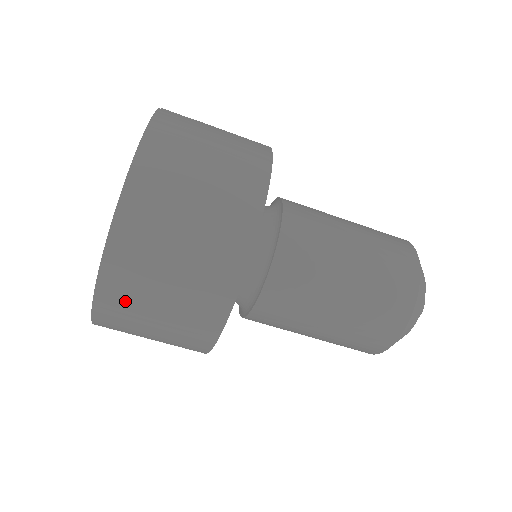
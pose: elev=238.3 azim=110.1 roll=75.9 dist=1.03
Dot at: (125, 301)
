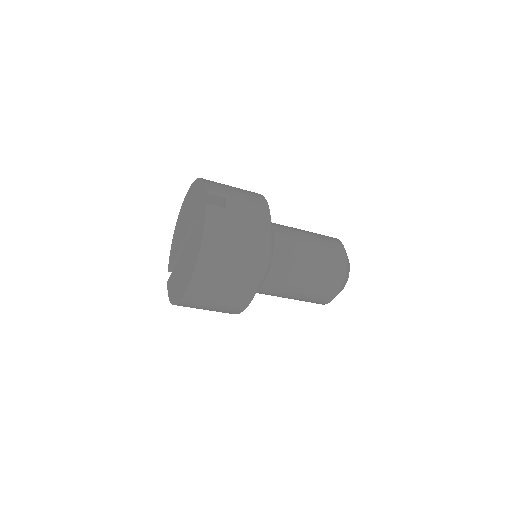
Dot at: (191, 306)
